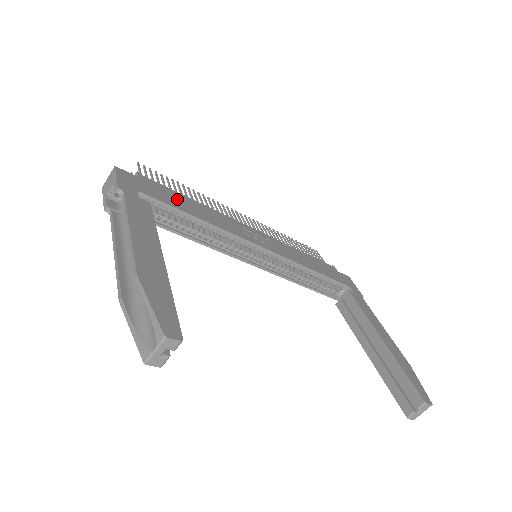
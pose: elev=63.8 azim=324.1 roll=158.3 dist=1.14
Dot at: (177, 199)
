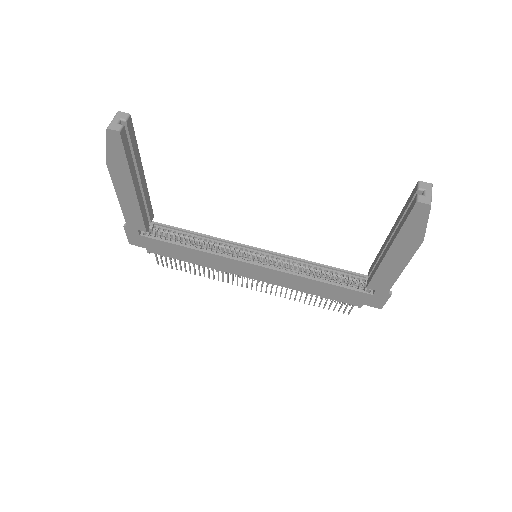
Dot at: occluded
